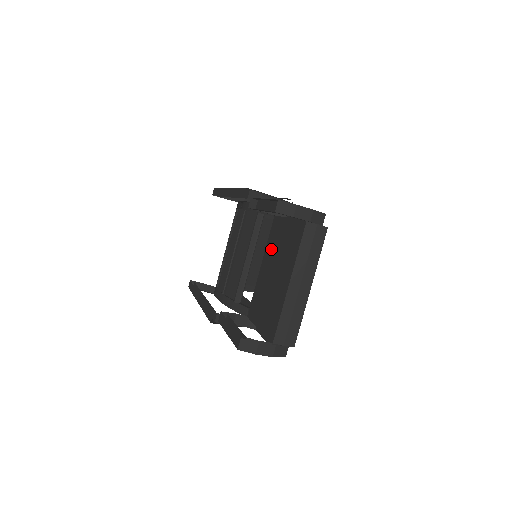
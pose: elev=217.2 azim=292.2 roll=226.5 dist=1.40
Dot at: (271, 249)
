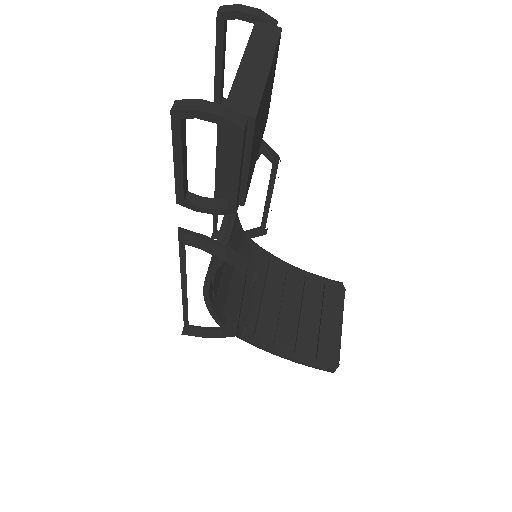
Dot at: occluded
